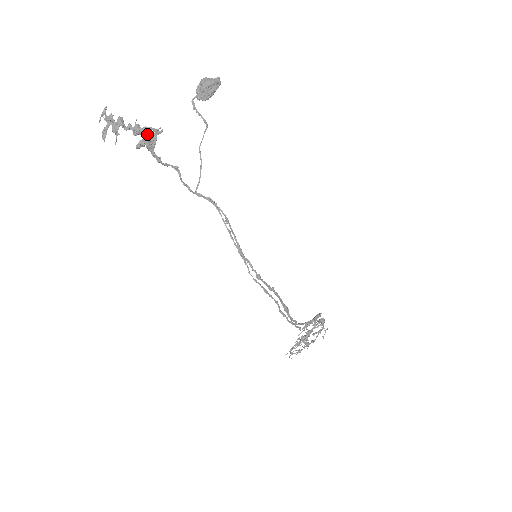
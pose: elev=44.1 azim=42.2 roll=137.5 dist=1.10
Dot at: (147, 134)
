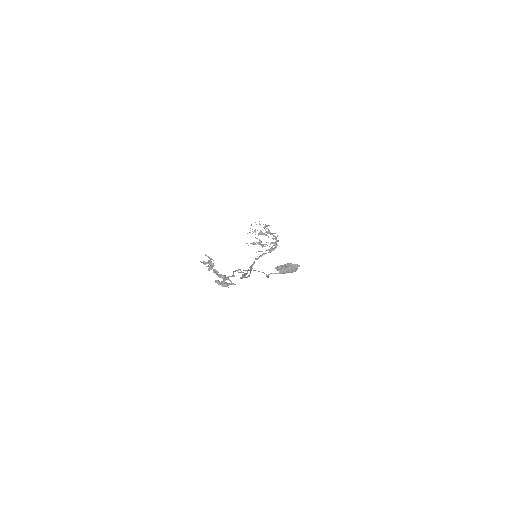
Dot at: (226, 279)
